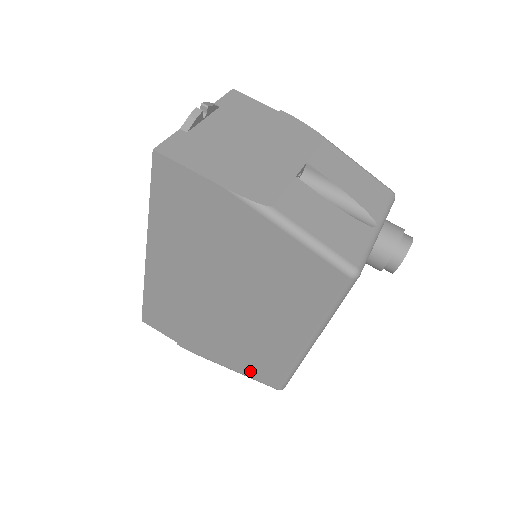
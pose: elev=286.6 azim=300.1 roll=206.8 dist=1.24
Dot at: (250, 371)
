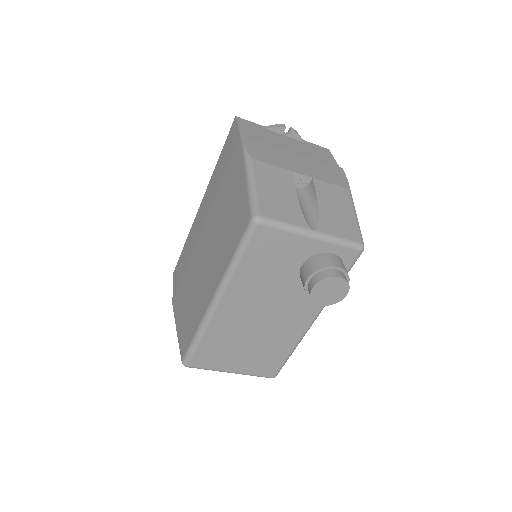
Dot at: (182, 334)
